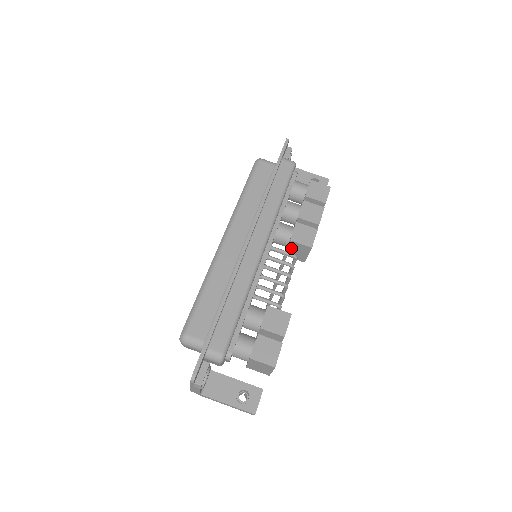
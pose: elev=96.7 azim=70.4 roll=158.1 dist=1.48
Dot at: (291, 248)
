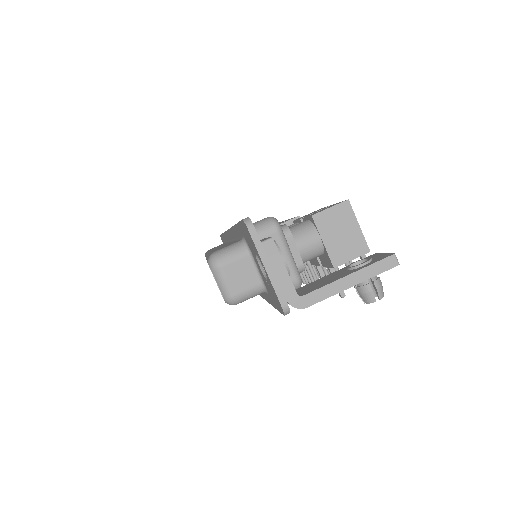
Dot at: occluded
